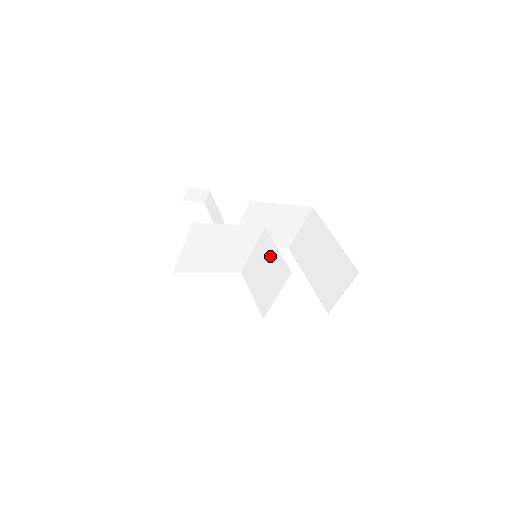
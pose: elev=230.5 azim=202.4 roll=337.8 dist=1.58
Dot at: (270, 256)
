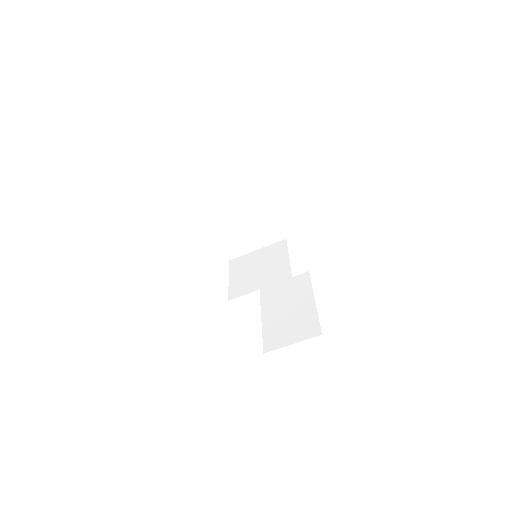
Dot at: (276, 259)
